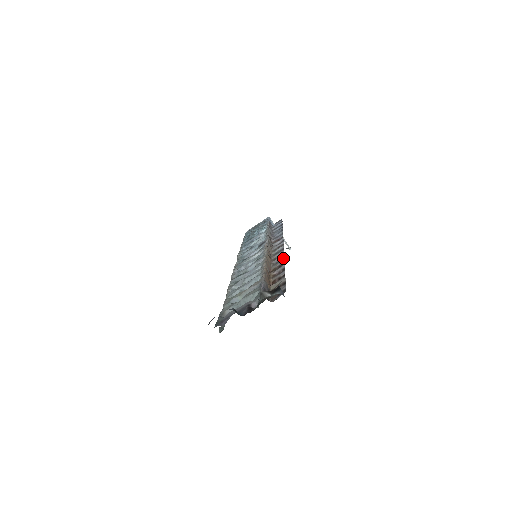
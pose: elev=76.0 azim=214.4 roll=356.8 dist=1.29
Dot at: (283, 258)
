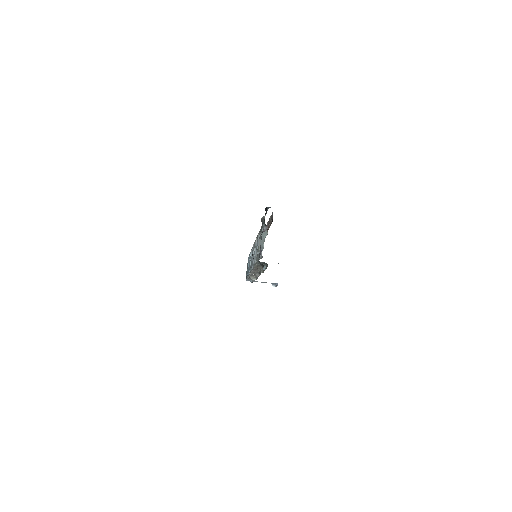
Dot at: occluded
